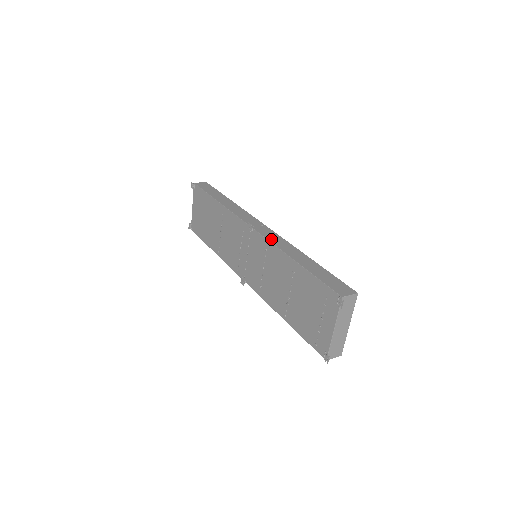
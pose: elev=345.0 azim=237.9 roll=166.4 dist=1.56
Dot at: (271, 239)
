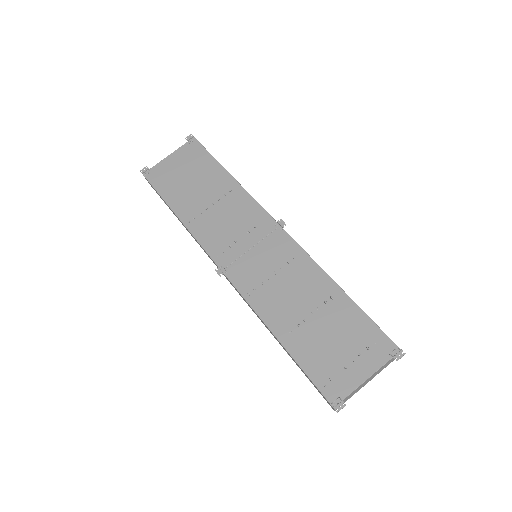
Dot at: (305, 252)
